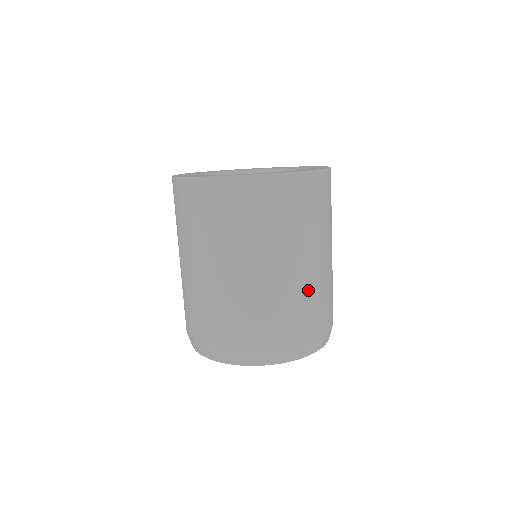
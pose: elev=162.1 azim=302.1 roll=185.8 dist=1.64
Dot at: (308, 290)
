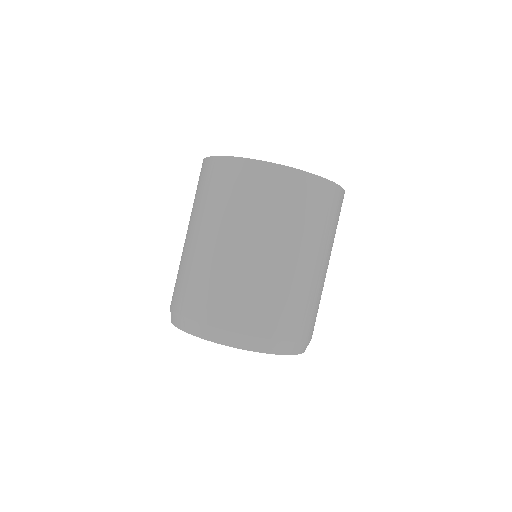
Dot at: (278, 284)
